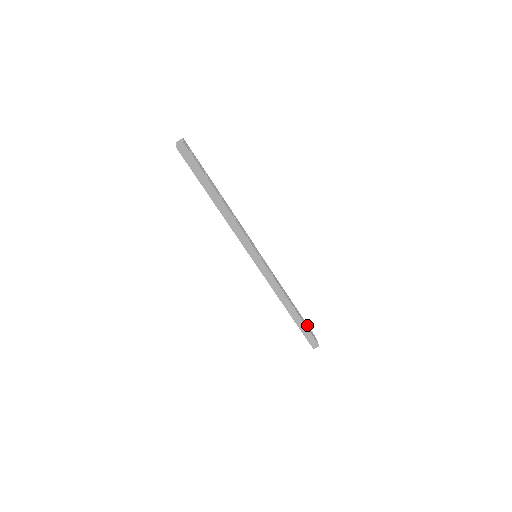
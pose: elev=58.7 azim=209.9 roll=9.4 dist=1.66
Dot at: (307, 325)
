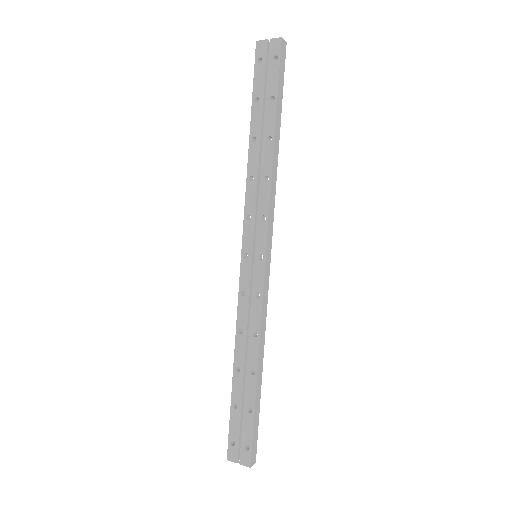
Dot at: occluded
